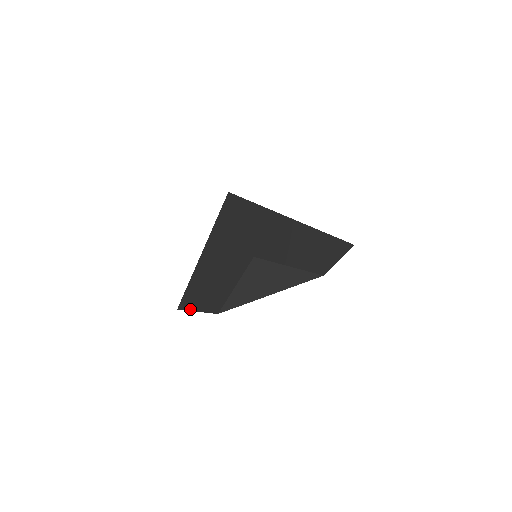
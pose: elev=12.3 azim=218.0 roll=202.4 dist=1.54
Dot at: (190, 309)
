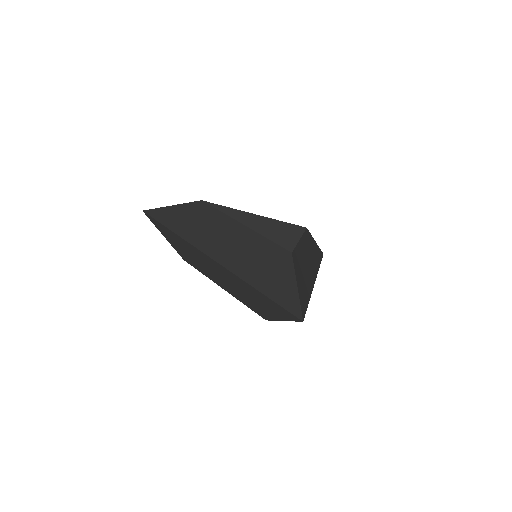
Dot at: (158, 228)
